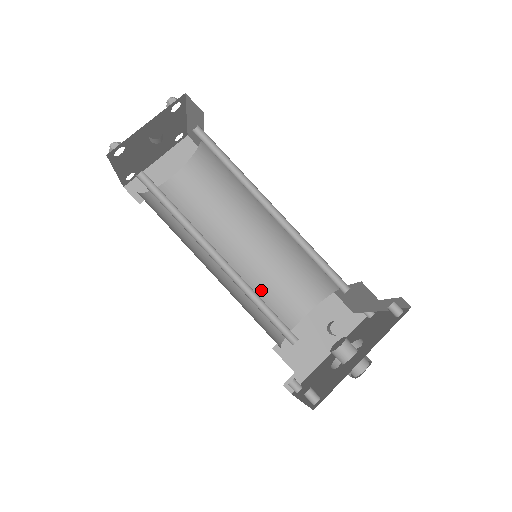
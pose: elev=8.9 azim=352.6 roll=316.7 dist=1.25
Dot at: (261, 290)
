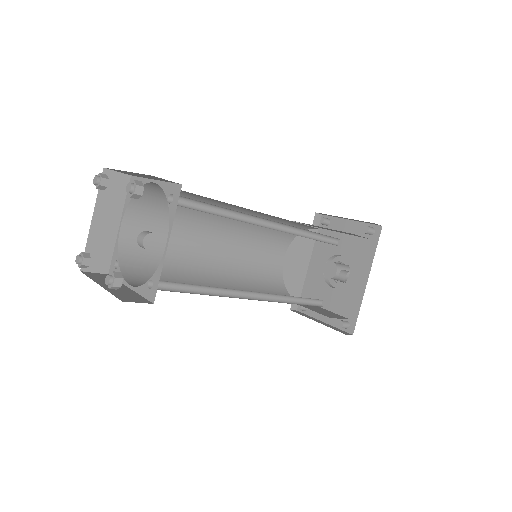
Dot at: (250, 263)
